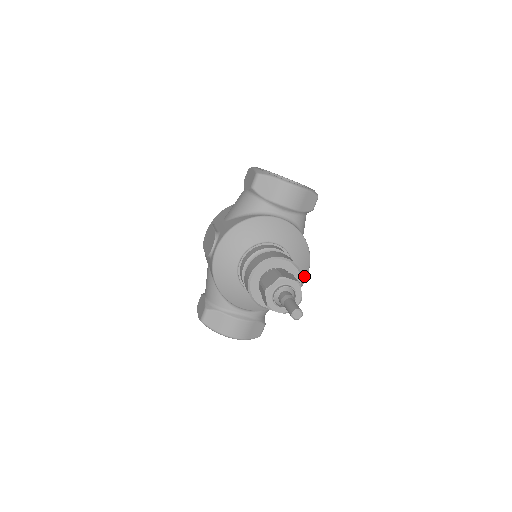
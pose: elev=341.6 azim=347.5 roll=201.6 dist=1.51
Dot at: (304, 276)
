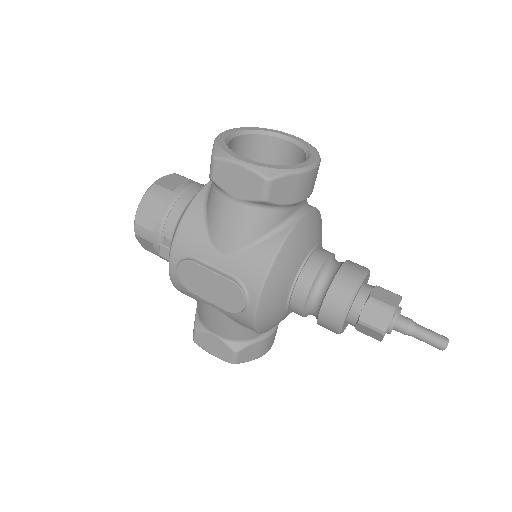
Dot at: occluded
